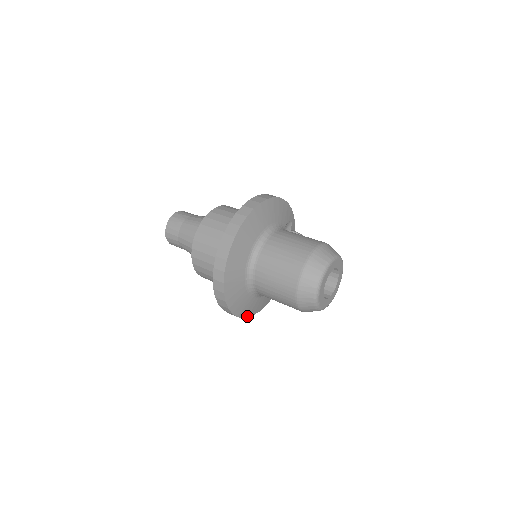
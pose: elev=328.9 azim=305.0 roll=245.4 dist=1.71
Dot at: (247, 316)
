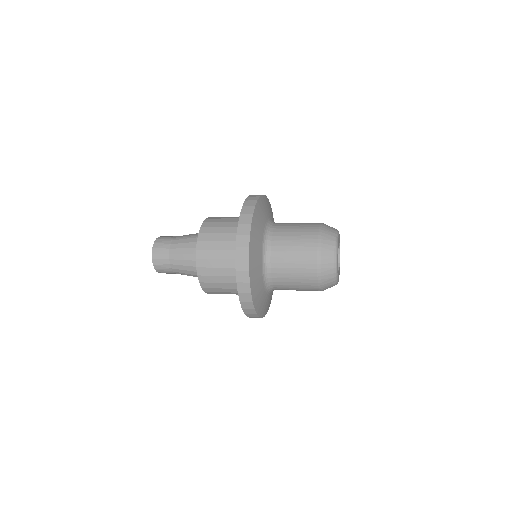
Dot at: (259, 315)
